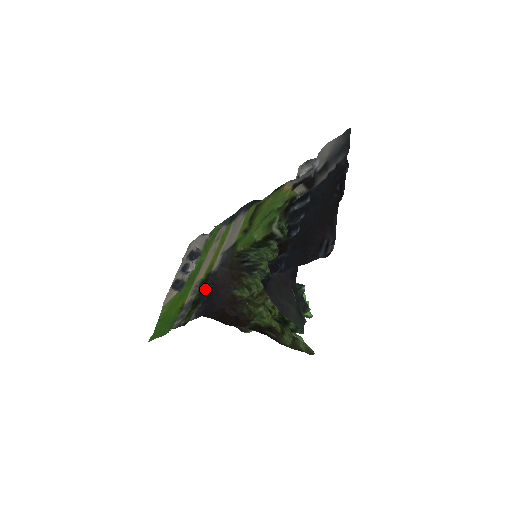
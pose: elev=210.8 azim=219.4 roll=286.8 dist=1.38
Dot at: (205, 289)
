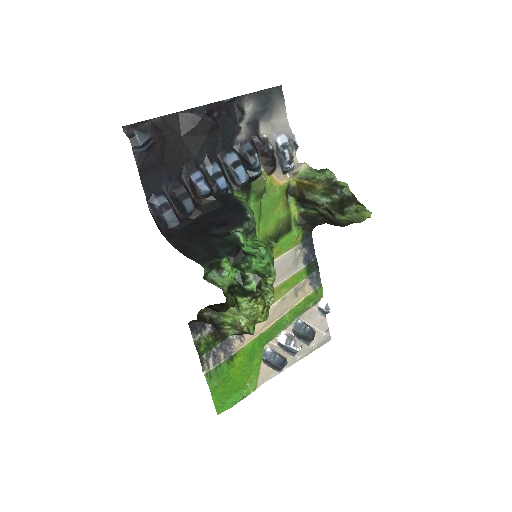
Dot at: occluded
